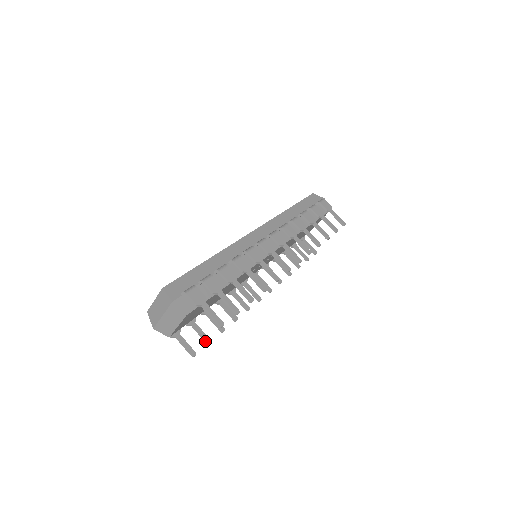
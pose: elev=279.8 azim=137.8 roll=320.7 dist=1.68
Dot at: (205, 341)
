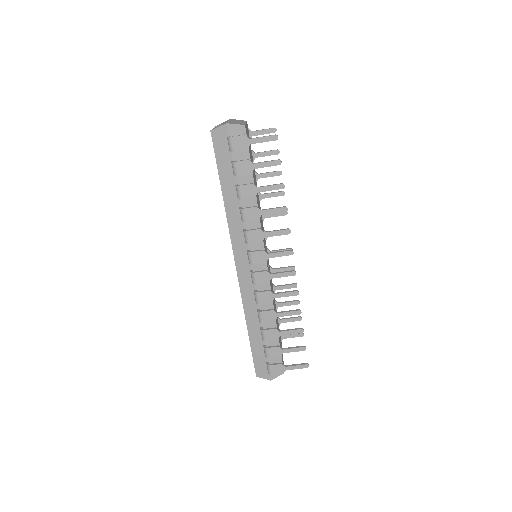
Dot at: occluded
